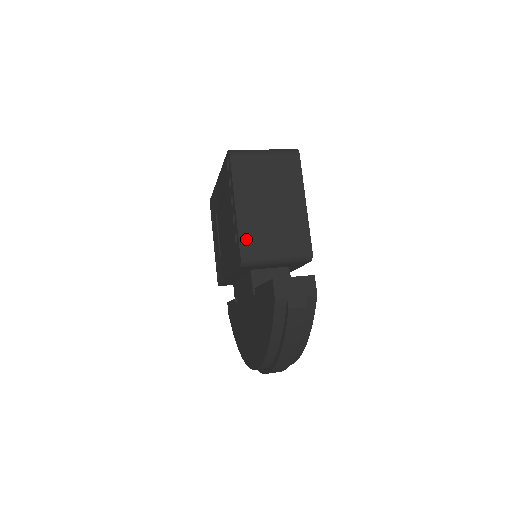
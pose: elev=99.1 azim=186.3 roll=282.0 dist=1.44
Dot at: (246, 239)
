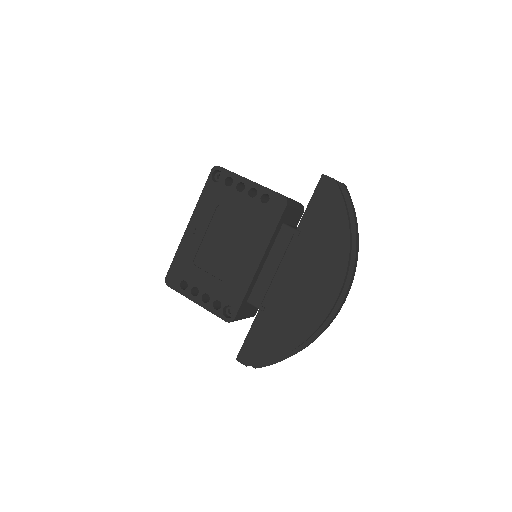
Dot at: occluded
